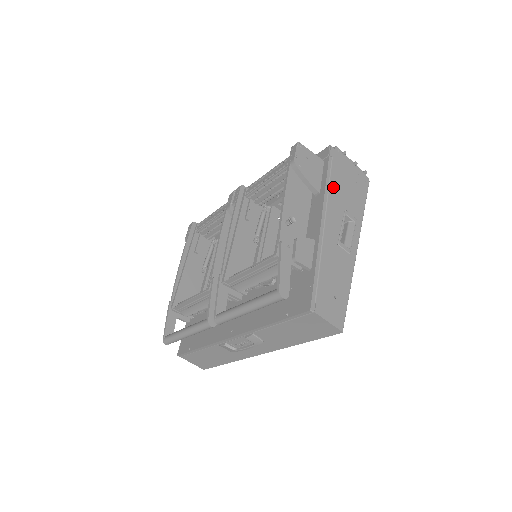
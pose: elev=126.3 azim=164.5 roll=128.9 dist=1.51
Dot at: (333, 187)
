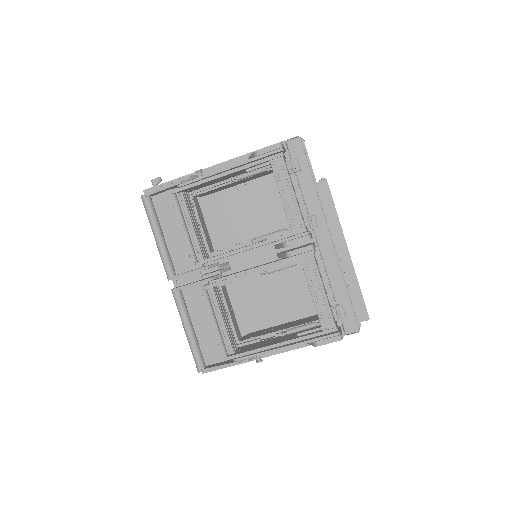
Dot at: occluded
